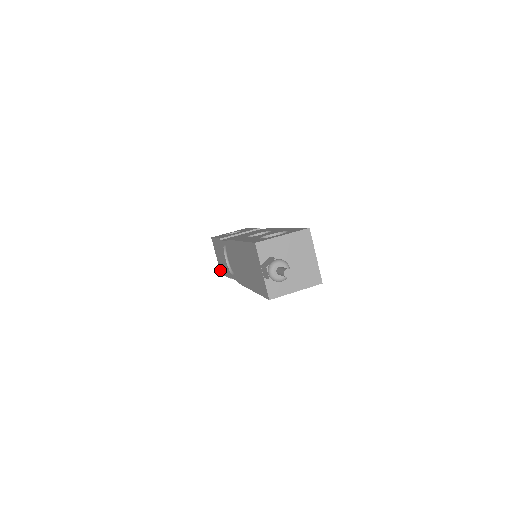
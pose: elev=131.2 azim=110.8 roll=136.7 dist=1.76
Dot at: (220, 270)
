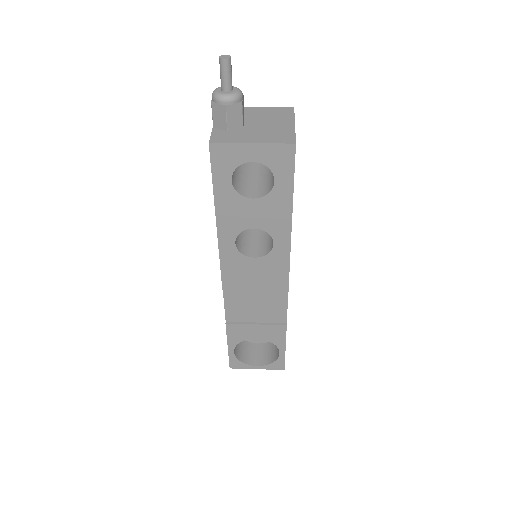
Dot at: occluded
